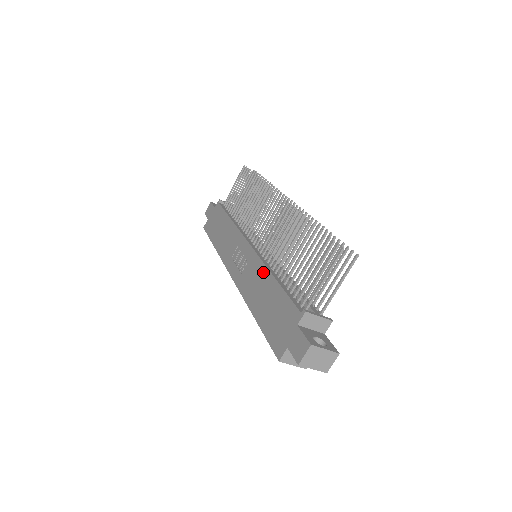
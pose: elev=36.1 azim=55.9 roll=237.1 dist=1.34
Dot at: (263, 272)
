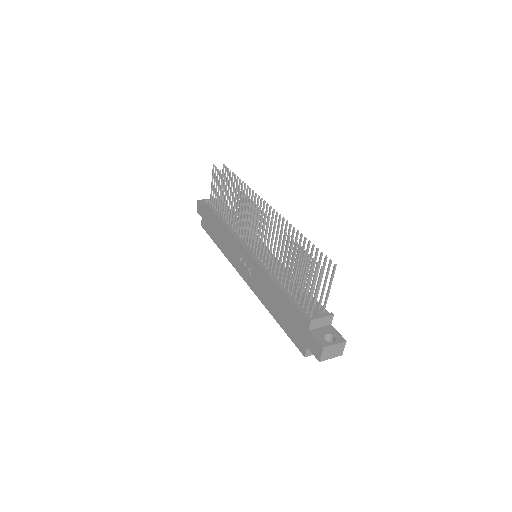
Dot at: (267, 280)
